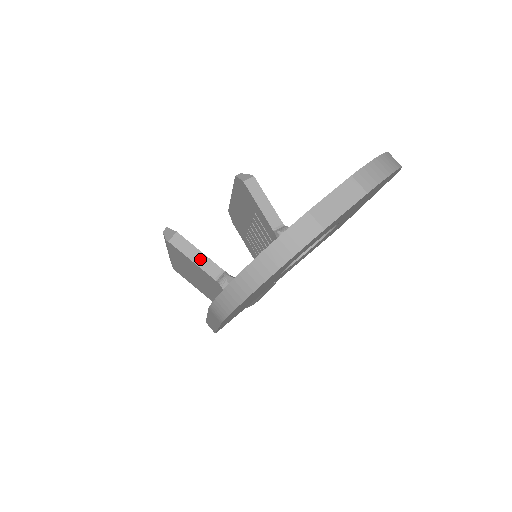
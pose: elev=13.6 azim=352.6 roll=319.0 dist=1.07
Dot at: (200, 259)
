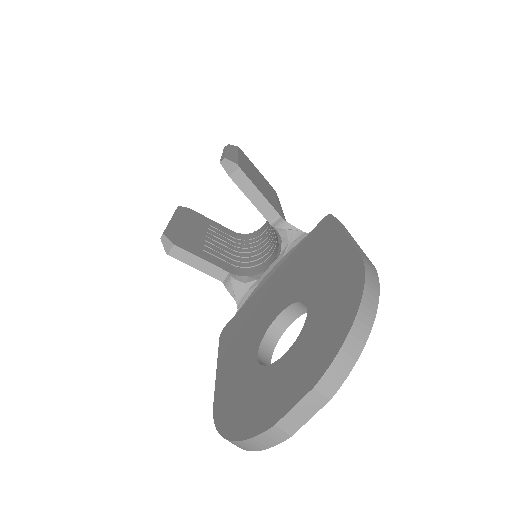
Dot at: (203, 266)
